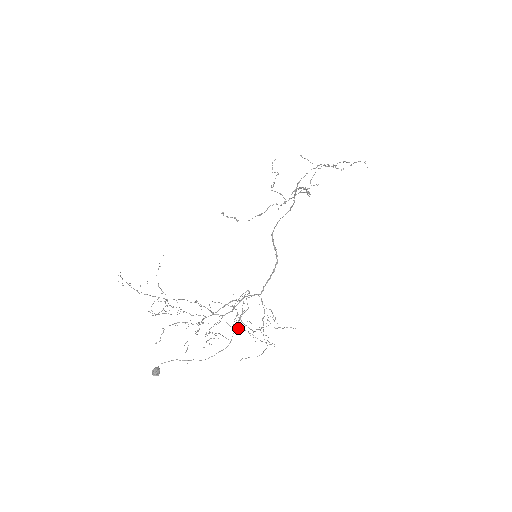
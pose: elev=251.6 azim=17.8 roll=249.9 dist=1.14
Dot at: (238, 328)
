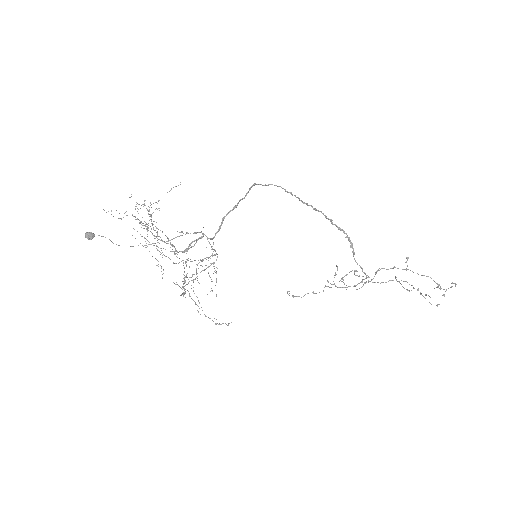
Dot at: occluded
